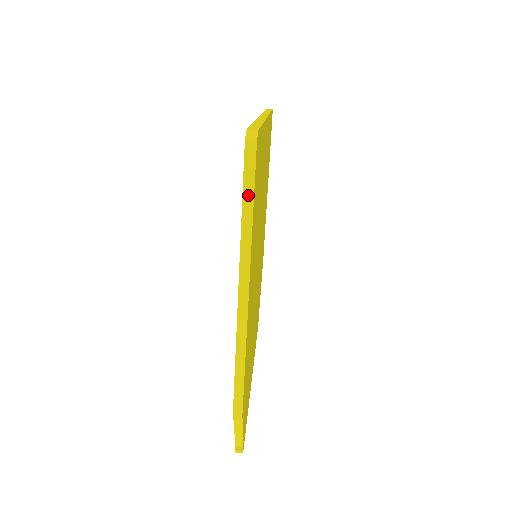
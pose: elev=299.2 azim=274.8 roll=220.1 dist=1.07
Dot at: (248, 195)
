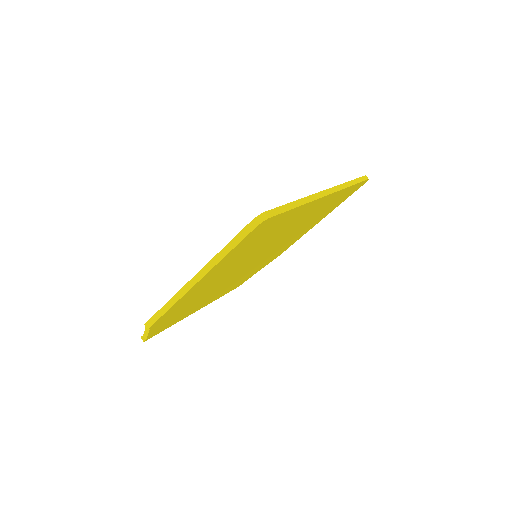
Dot at: (235, 242)
